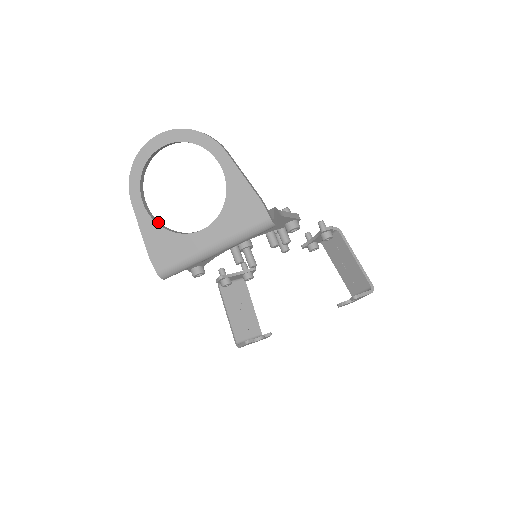
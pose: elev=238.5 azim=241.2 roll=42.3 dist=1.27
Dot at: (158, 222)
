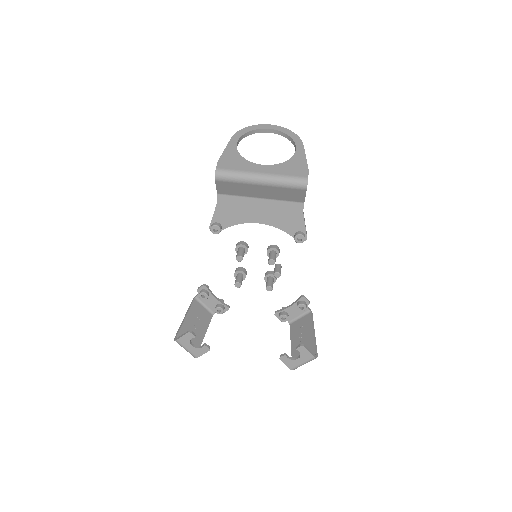
Dot at: (238, 153)
